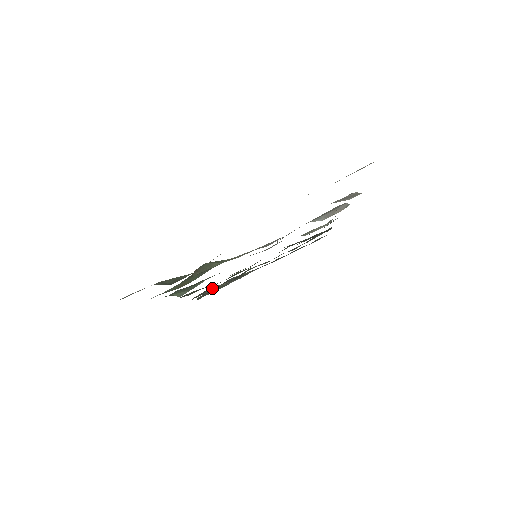
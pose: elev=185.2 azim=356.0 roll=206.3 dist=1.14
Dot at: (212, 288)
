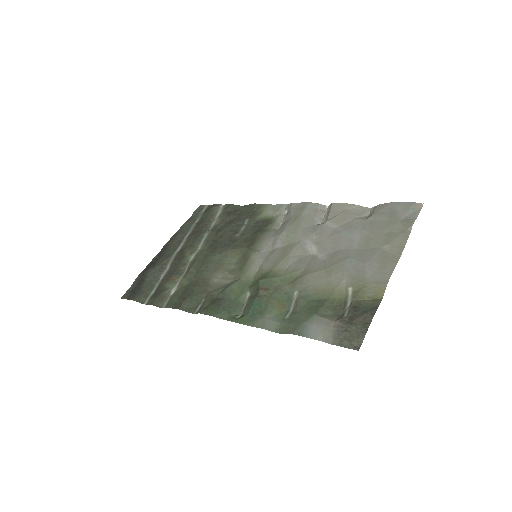
Dot at: (172, 289)
